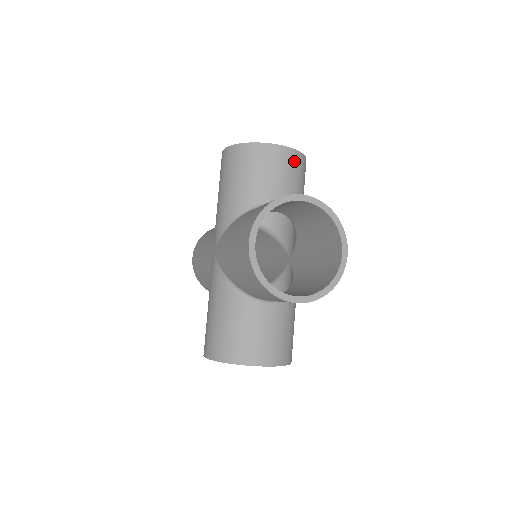
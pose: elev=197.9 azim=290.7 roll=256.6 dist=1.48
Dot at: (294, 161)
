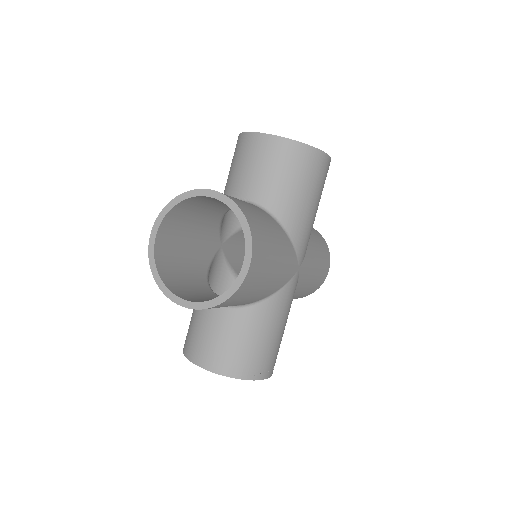
Dot at: (210, 308)
